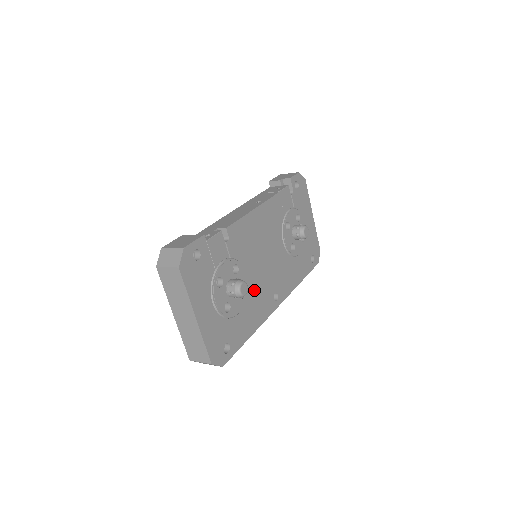
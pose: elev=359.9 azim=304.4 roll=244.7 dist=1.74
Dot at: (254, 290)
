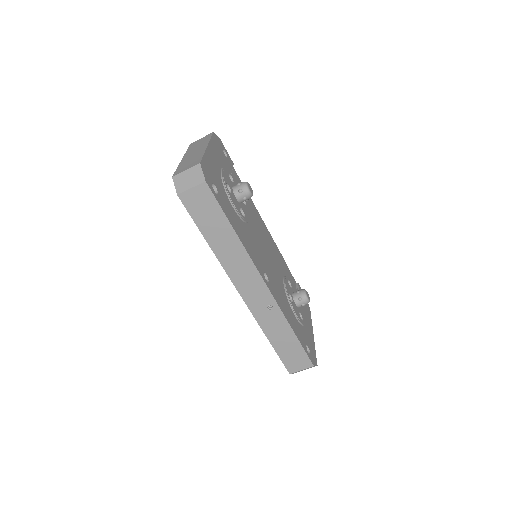
Dot at: (251, 235)
